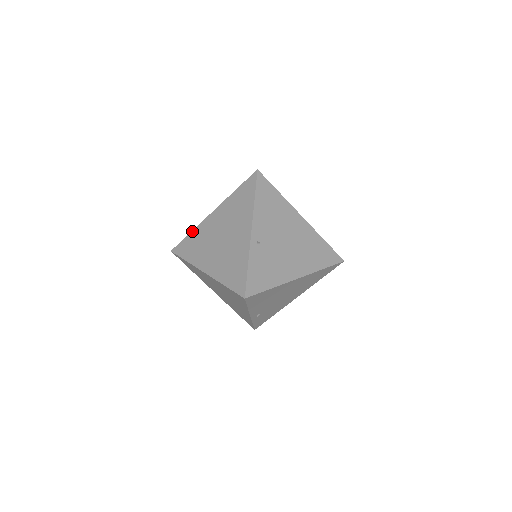
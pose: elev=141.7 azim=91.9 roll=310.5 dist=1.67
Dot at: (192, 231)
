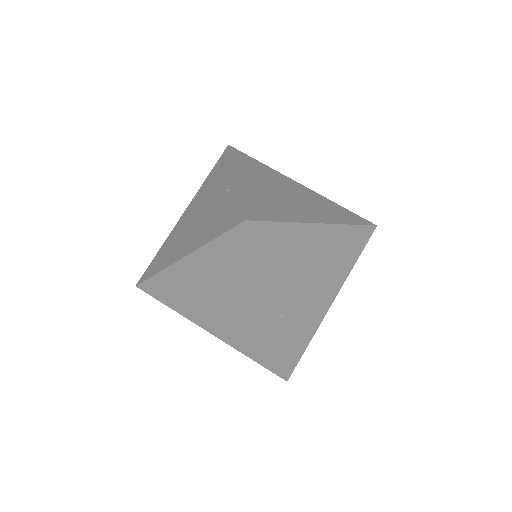
Dot at: (159, 274)
